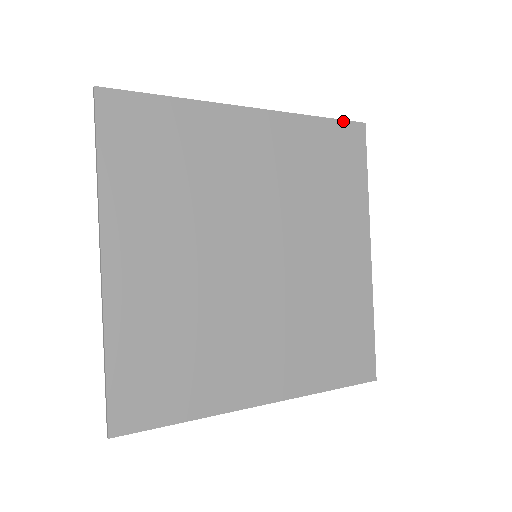
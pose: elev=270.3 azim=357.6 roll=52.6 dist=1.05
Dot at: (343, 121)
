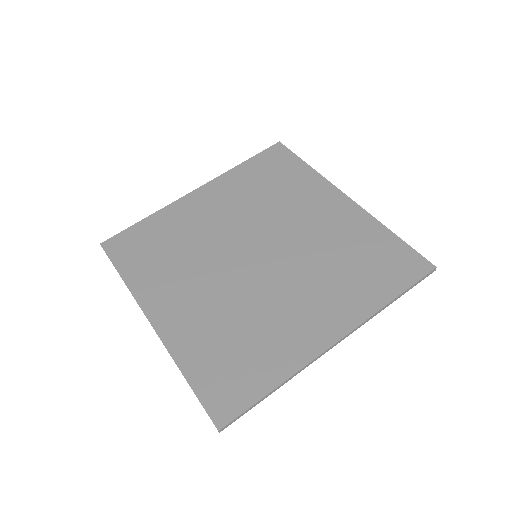
Dot at: (262, 152)
